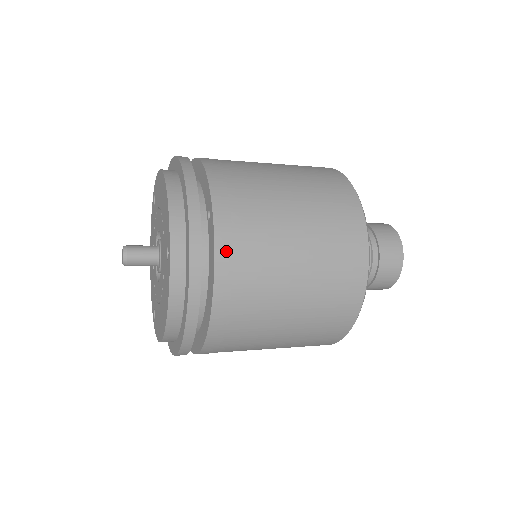
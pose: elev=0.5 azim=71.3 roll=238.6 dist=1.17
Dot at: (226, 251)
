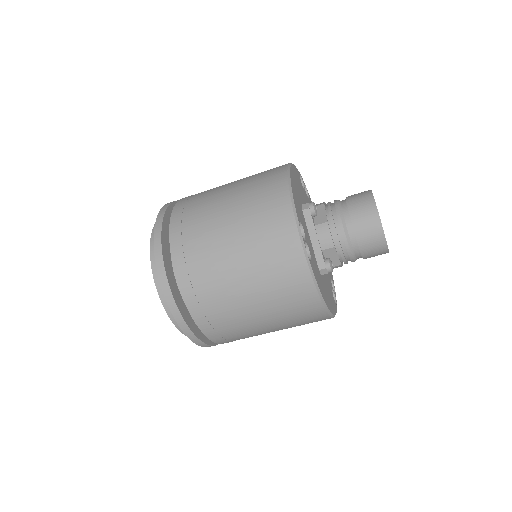
Dot at: occluded
